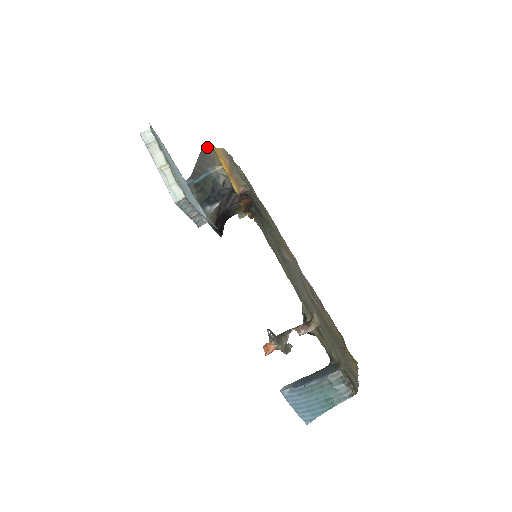
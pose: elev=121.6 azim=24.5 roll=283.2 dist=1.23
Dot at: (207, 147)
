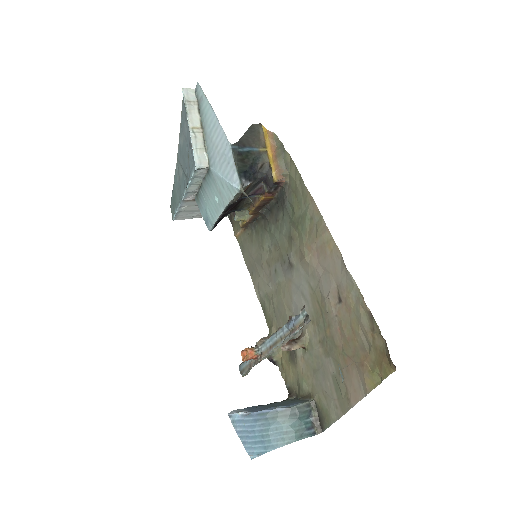
Dot at: (257, 126)
